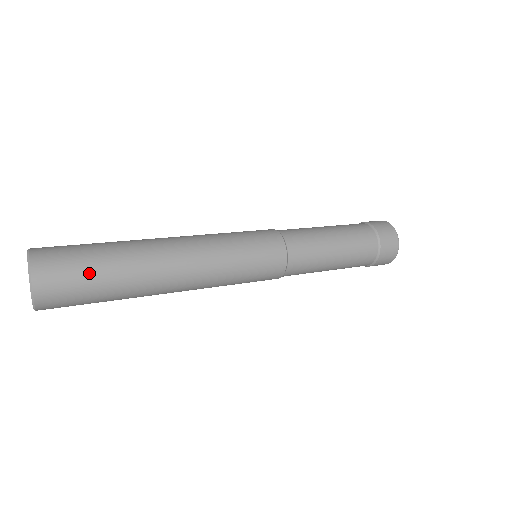
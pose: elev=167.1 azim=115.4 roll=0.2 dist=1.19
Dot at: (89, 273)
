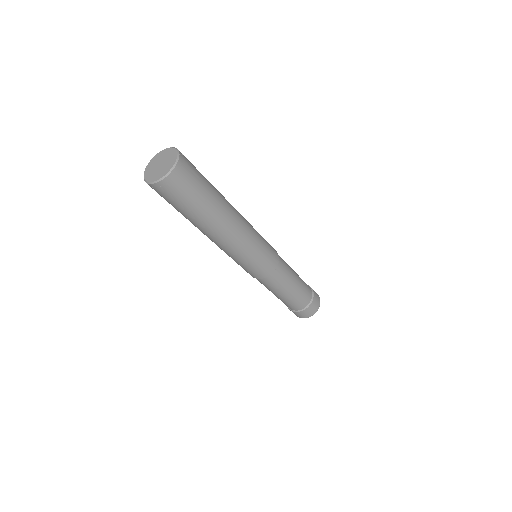
Dot at: occluded
